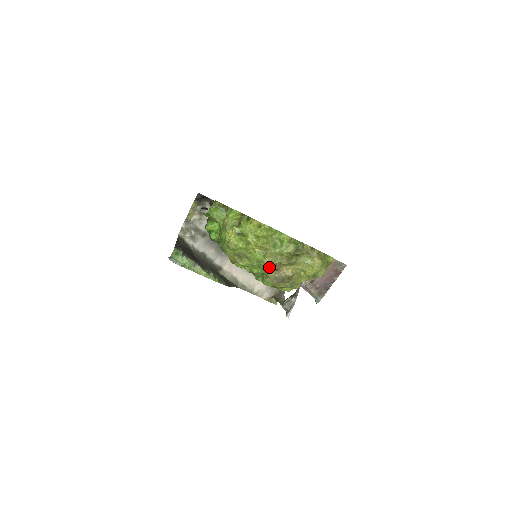
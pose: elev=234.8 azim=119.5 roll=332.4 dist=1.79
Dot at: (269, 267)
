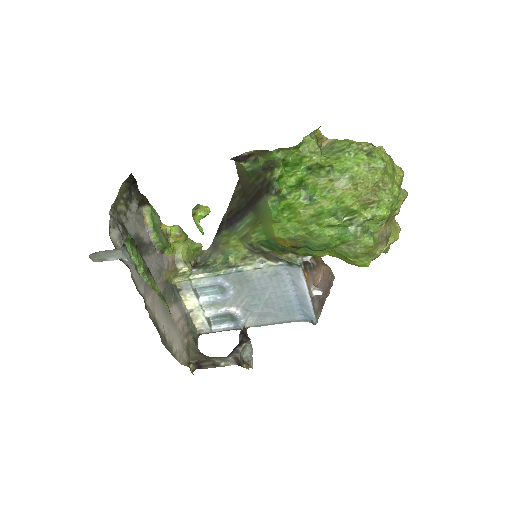
Dot at: (392, 211)
